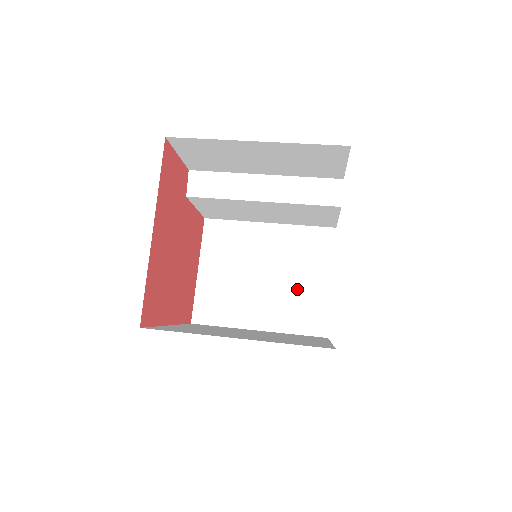
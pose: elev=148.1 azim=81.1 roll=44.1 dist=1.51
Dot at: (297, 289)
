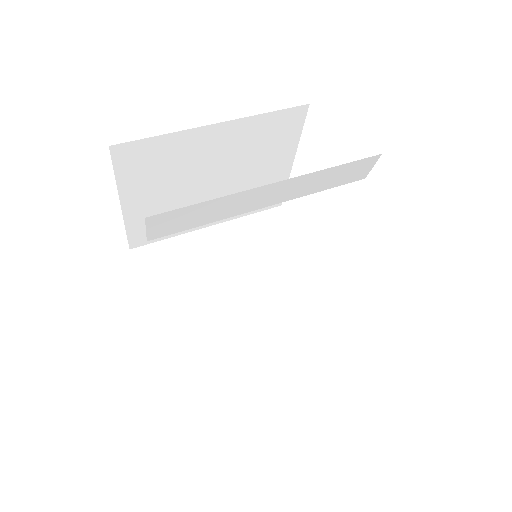
Dot at: (254, 181)
